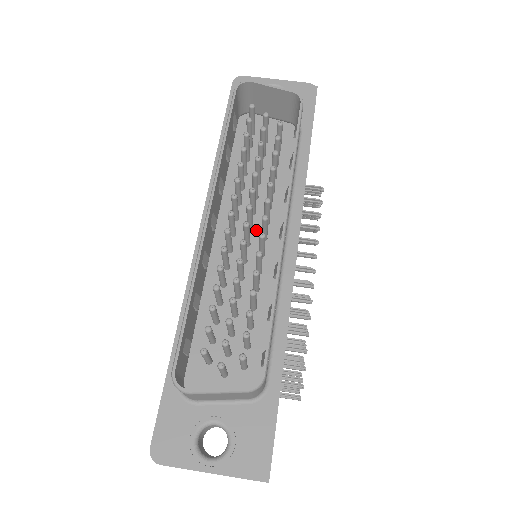
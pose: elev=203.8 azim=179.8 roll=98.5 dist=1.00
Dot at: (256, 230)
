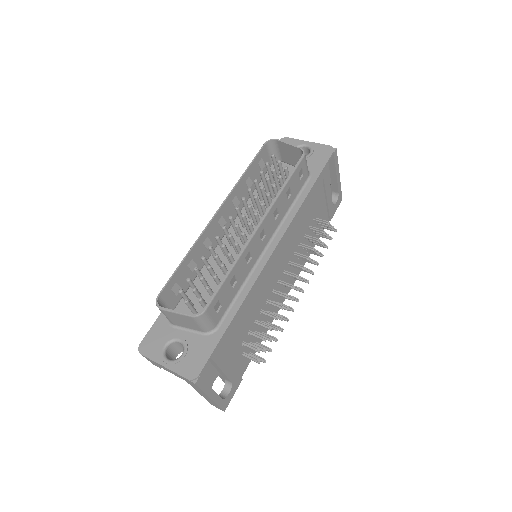
Dot at: occluded
